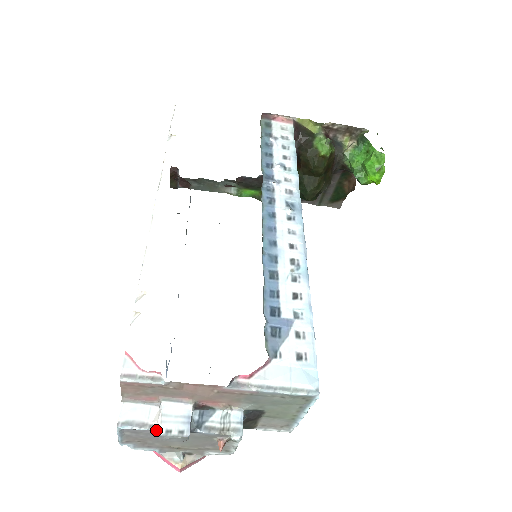
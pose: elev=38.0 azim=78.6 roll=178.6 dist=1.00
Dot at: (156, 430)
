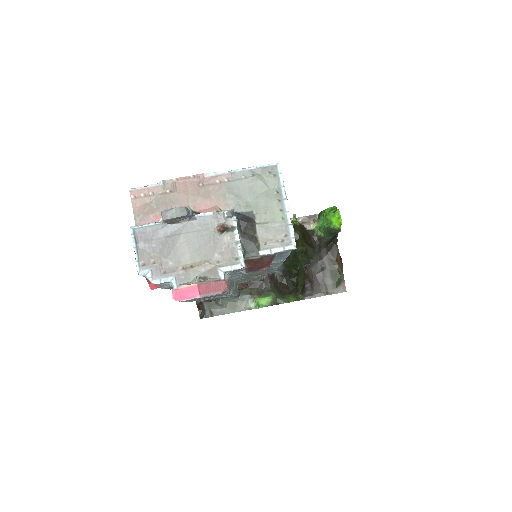
Dot at: (162, 222)
